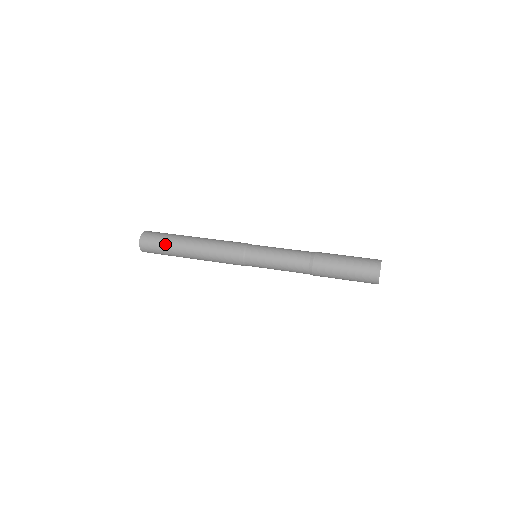
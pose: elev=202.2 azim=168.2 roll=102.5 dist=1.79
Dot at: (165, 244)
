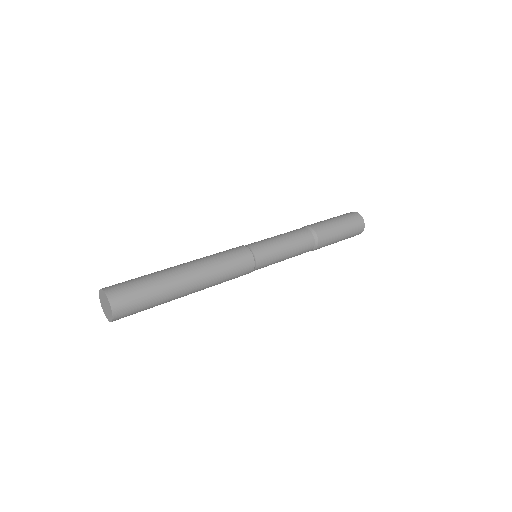
Dot at: (155, 298)
